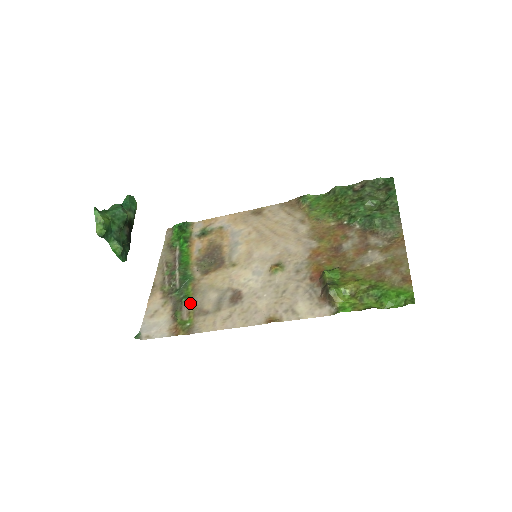
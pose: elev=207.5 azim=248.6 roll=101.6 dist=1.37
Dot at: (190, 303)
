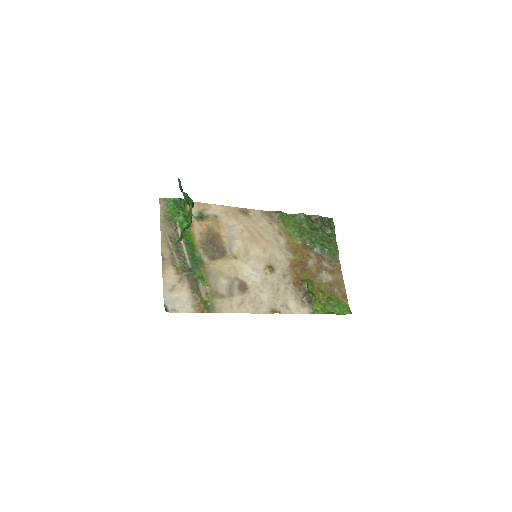
Dot at: (206, 285)
